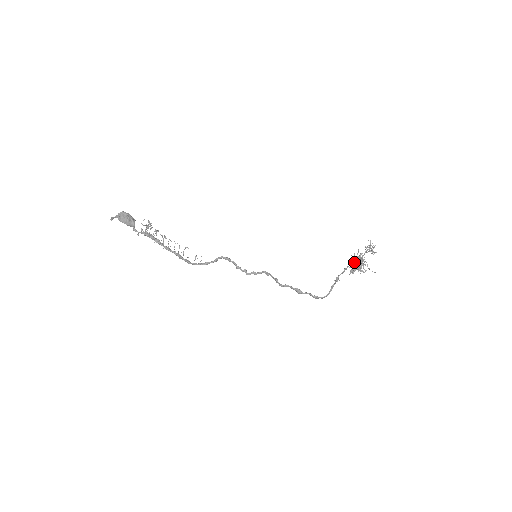
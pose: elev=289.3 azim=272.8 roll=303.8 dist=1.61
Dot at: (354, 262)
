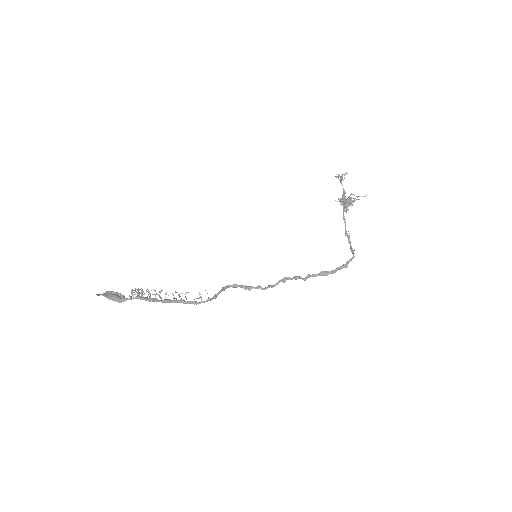
Dot at: (341, 198)
